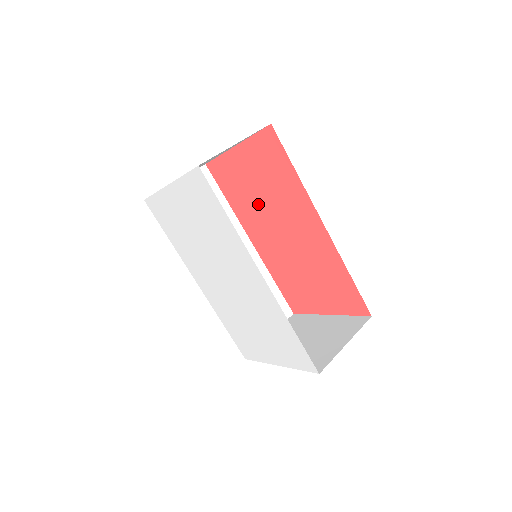
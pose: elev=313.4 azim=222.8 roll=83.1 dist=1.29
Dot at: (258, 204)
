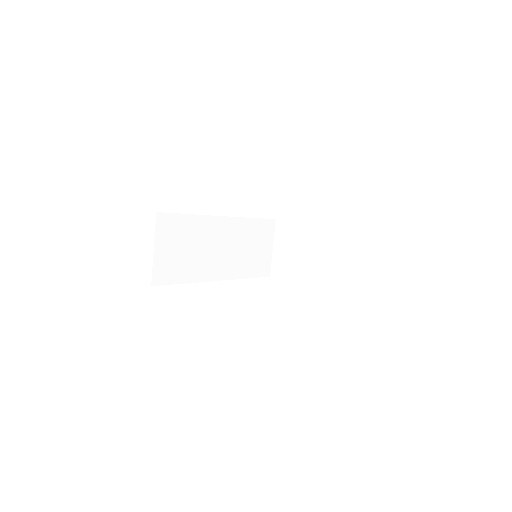
Dot at: occluded
